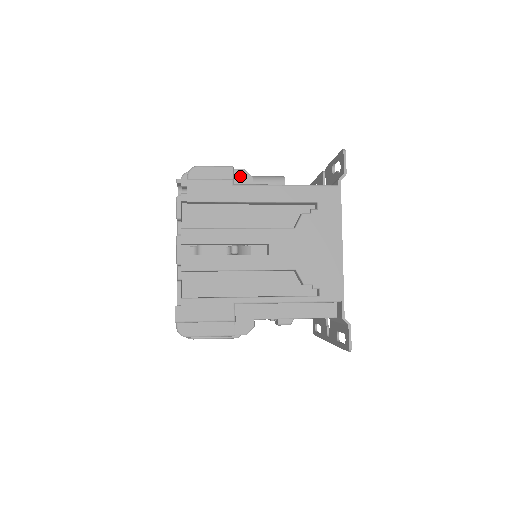
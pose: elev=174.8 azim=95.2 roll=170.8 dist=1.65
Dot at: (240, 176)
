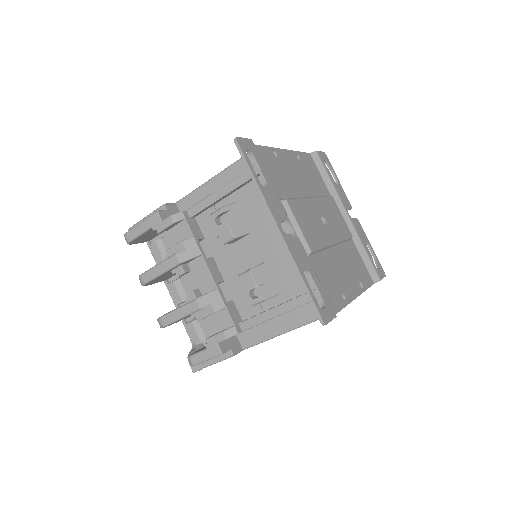
Dot at: occluded
